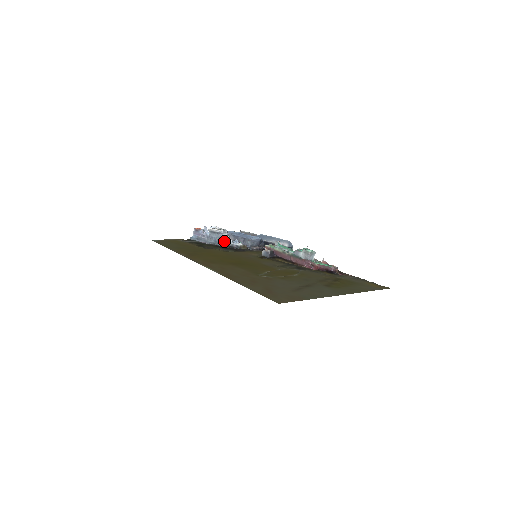
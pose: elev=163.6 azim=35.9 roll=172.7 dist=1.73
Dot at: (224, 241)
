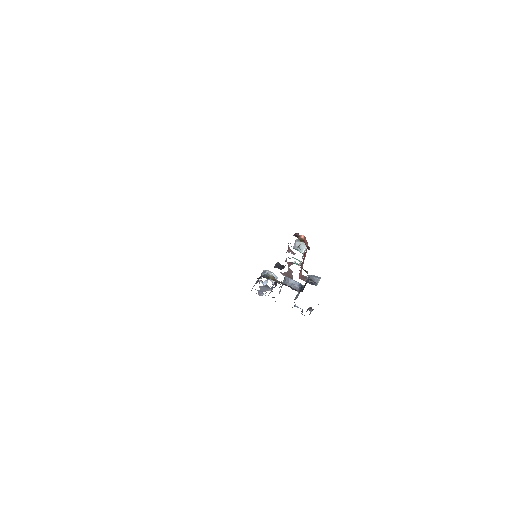
Dot at: occluded
